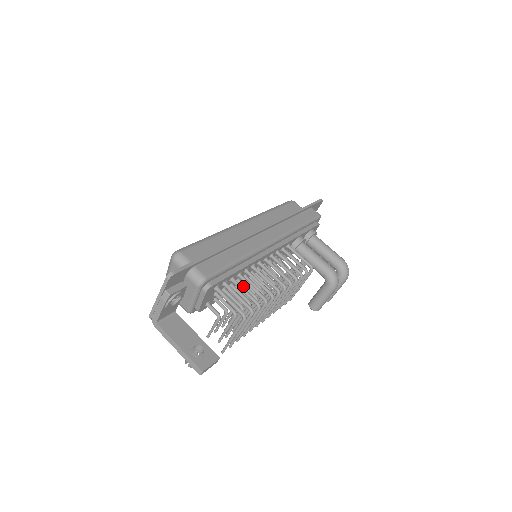
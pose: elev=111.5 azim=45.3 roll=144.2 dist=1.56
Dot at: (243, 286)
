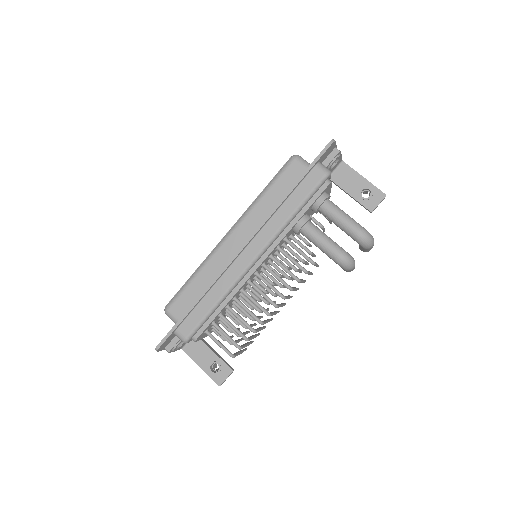
Dot at: (238, 308)
